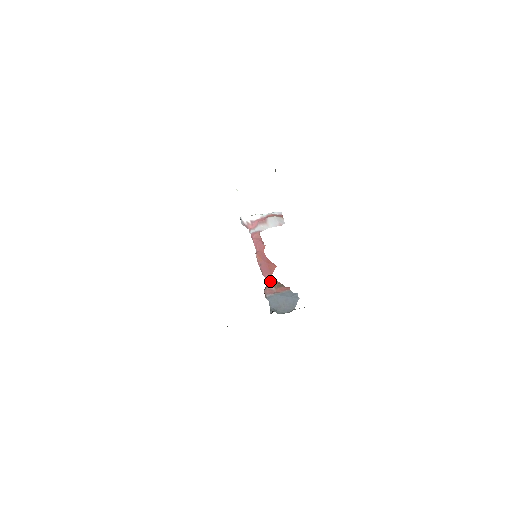
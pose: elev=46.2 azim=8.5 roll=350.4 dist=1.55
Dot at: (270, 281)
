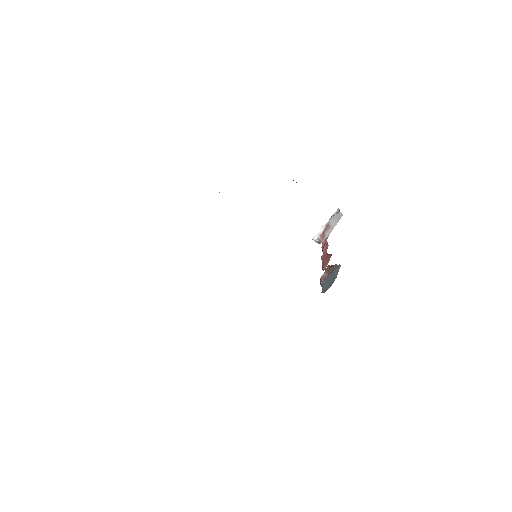
Dot at: occluded
